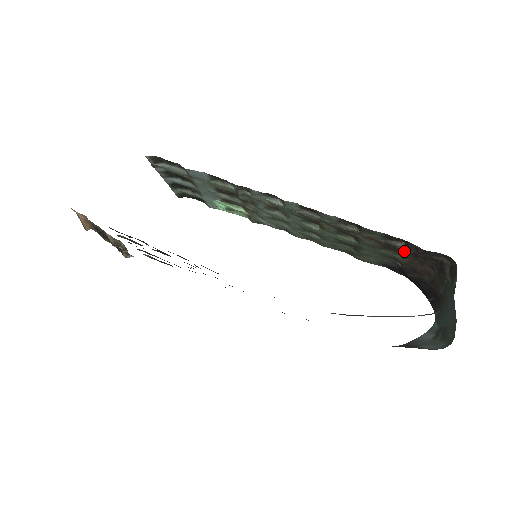
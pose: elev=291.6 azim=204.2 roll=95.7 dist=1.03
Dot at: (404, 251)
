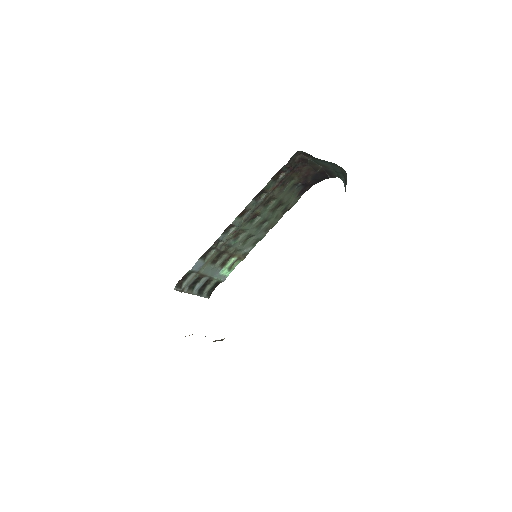
Dot at: (287, 175)
